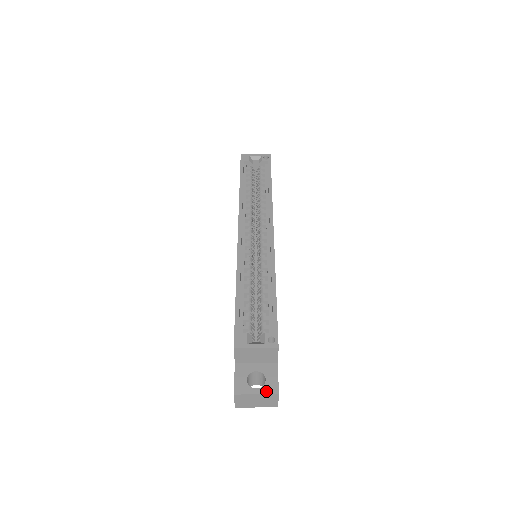
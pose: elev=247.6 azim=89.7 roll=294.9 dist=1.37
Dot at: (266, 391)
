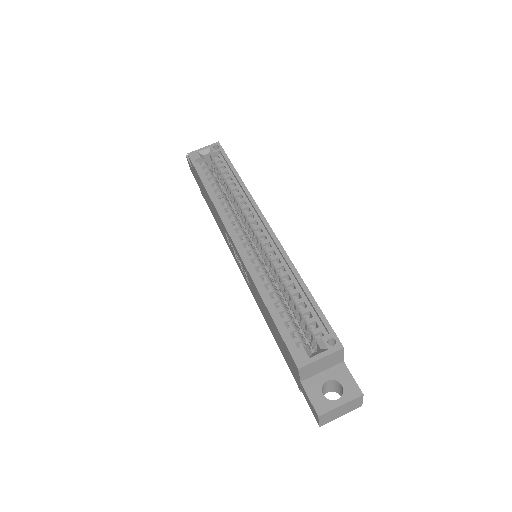
Dot at: (349, 397)
